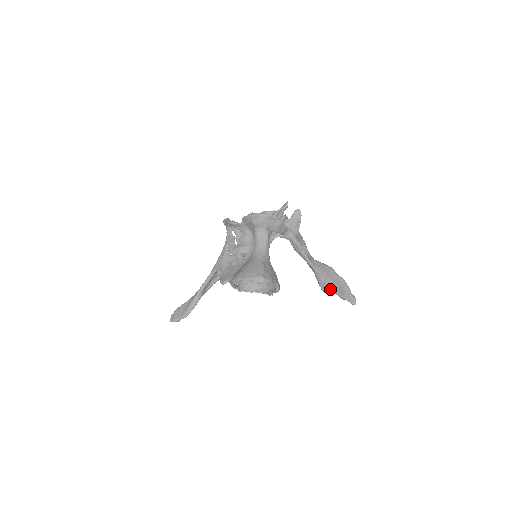
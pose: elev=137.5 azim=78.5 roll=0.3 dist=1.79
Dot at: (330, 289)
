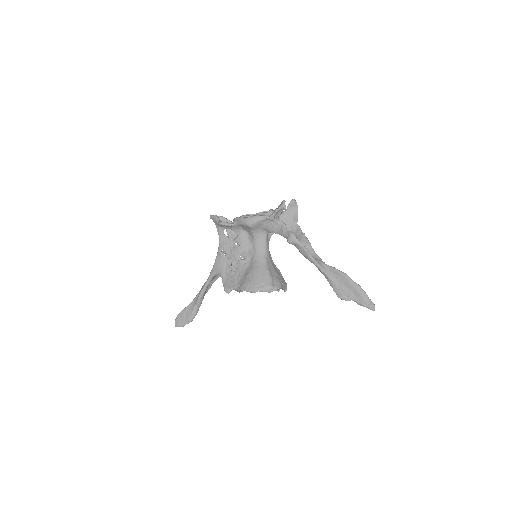
Dot at: (346, 296)
